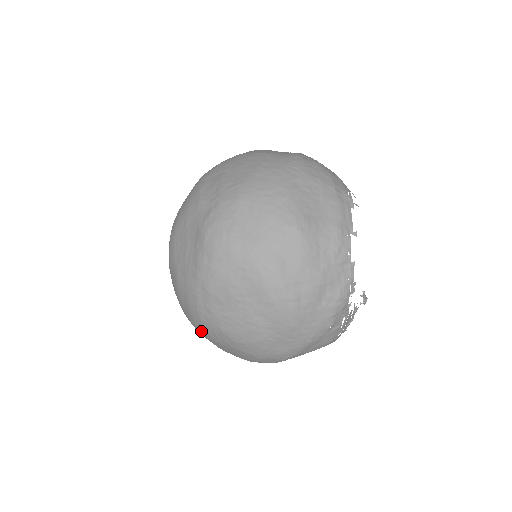
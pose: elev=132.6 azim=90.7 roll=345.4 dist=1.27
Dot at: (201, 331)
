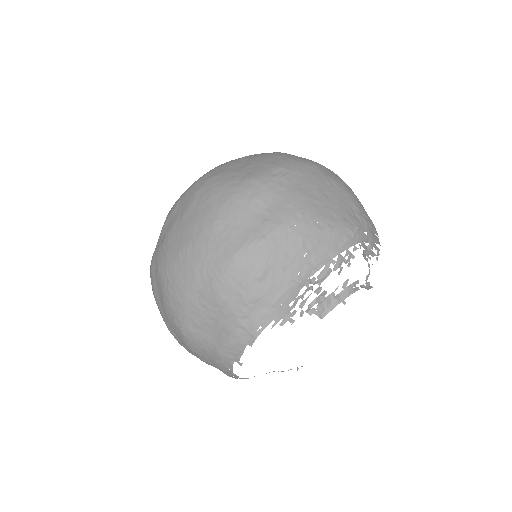
Dot at: occluded
